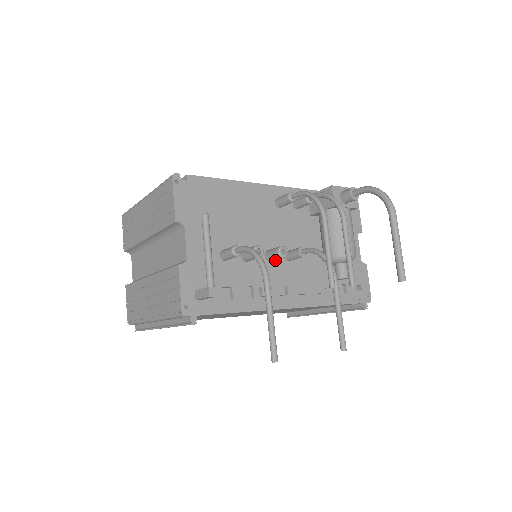
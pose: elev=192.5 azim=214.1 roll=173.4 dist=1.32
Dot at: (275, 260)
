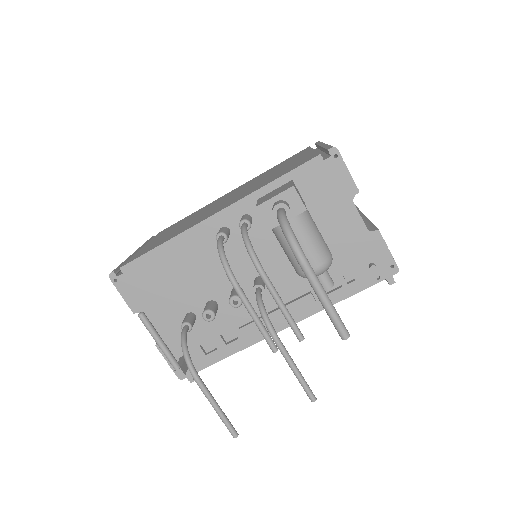
Dot at: (246, 293)
